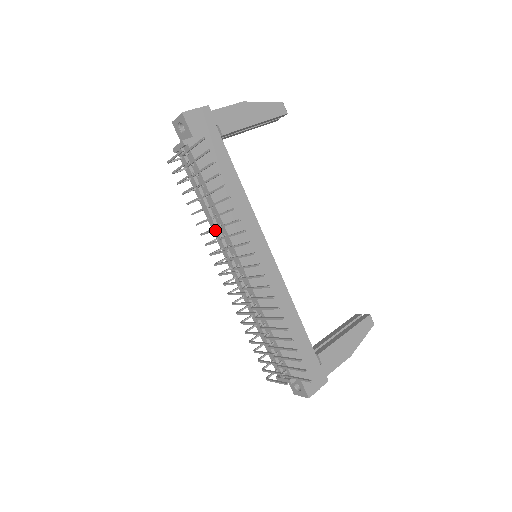
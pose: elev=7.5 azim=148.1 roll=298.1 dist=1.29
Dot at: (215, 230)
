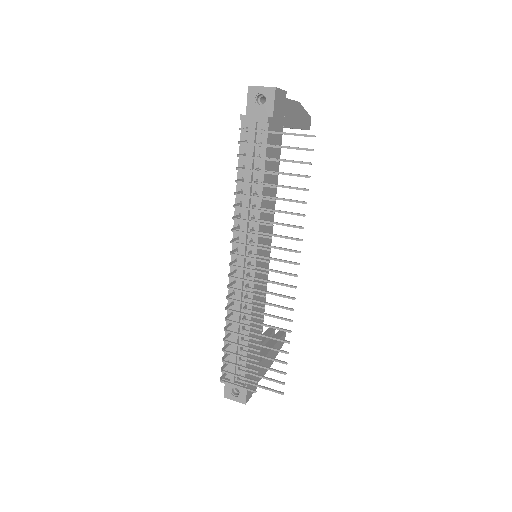
Dot at: (268, 225)
